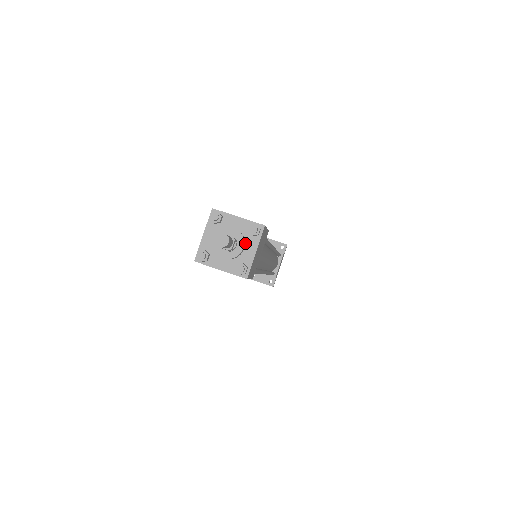
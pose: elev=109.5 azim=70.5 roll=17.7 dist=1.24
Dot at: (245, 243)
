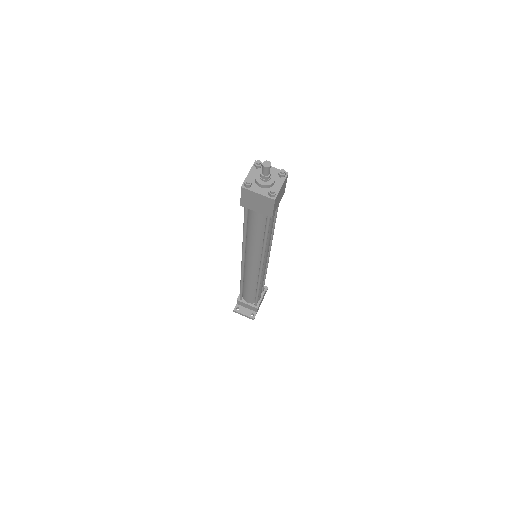
Dot at: (275, 180)
